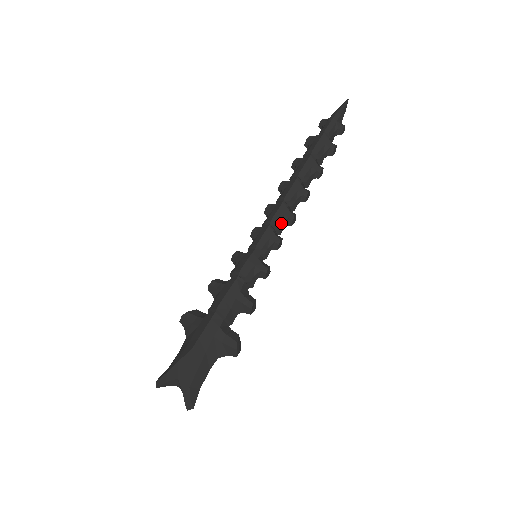
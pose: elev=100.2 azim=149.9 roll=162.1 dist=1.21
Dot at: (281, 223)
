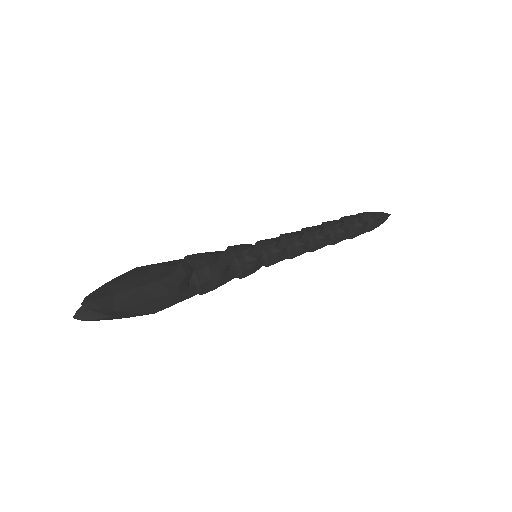
Dot at: (291, 237)
